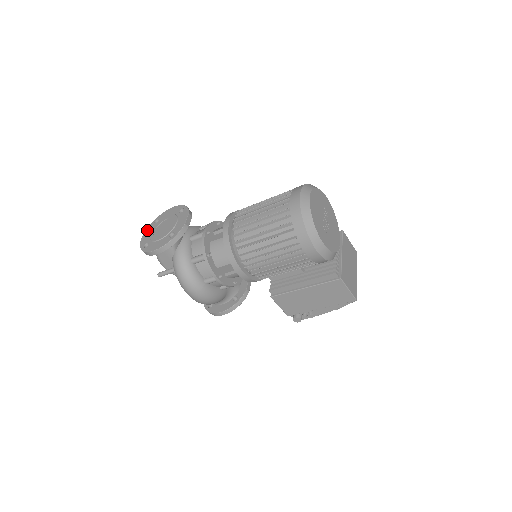
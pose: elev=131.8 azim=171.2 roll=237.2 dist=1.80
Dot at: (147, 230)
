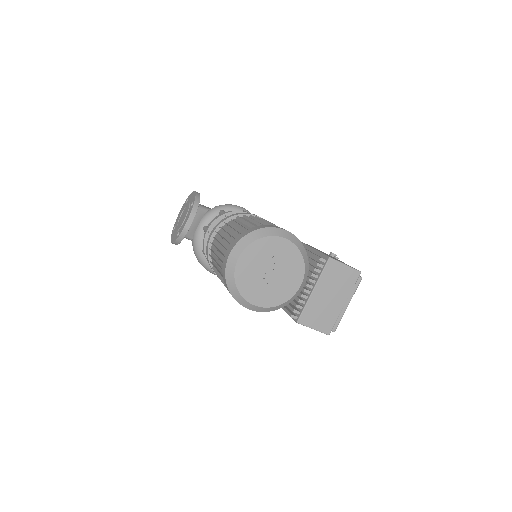
Dot at: (182, 207)
